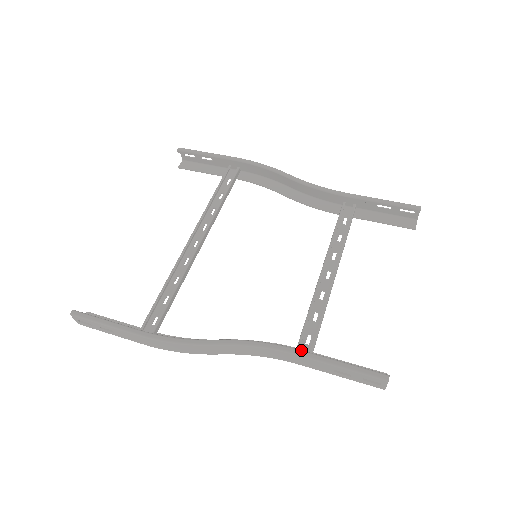
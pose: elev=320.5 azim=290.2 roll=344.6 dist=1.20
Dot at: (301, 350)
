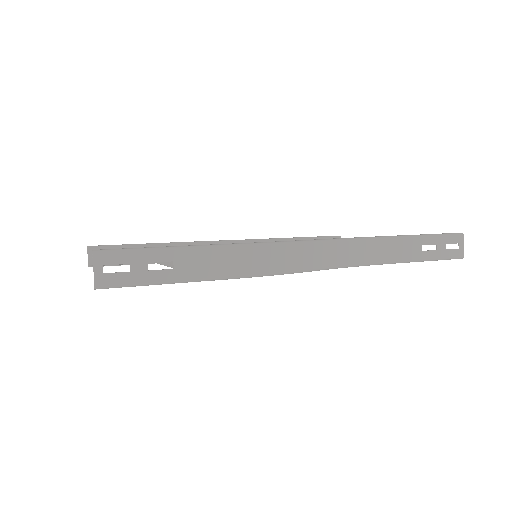
Dot at: (387, 236)
